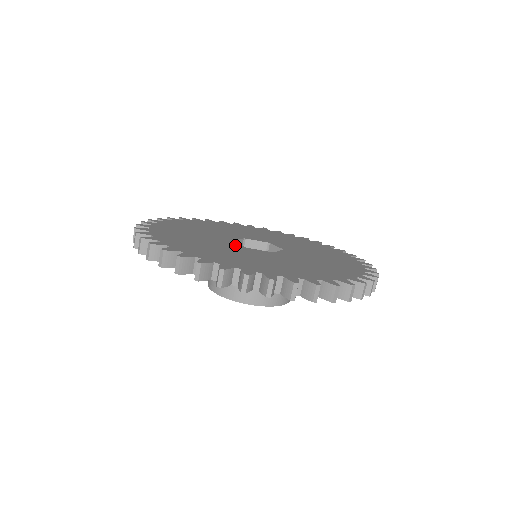
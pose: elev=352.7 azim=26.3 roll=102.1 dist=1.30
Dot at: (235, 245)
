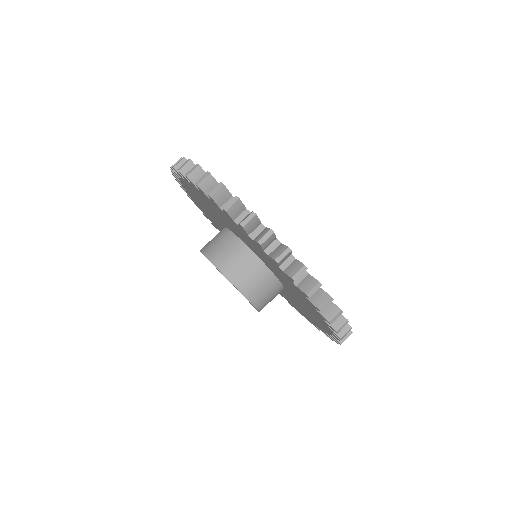
Dot at: occluded
